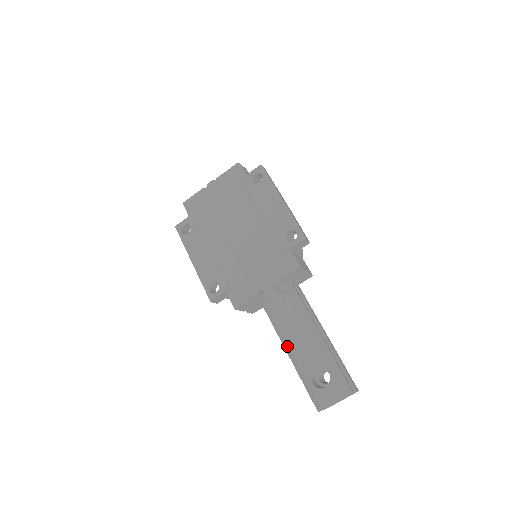
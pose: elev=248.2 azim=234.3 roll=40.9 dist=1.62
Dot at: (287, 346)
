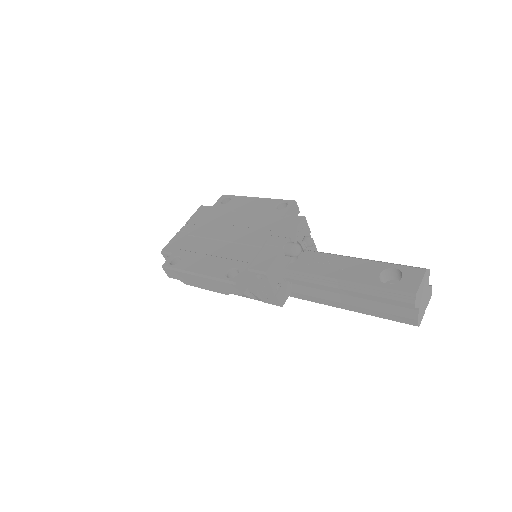
Dot at: (338, 281)
